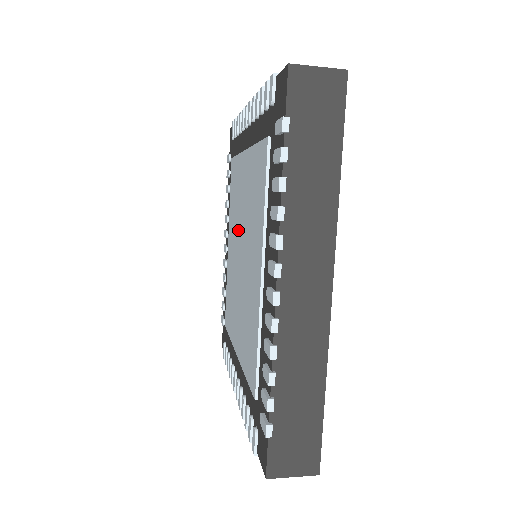
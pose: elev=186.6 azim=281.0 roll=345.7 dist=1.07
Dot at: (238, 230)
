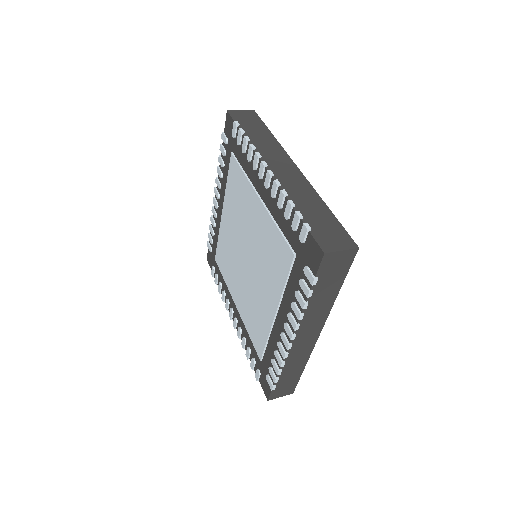
Dot at: (242, 234)
